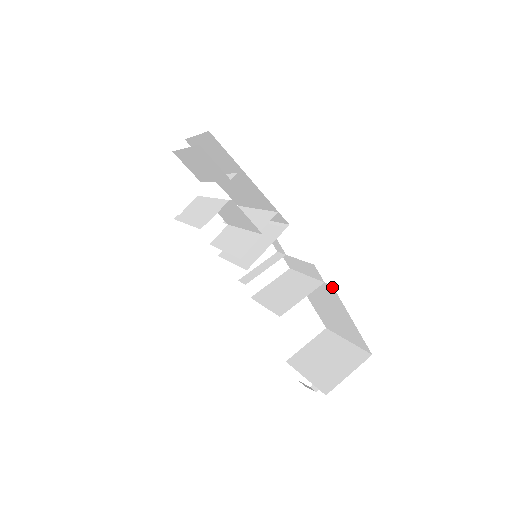
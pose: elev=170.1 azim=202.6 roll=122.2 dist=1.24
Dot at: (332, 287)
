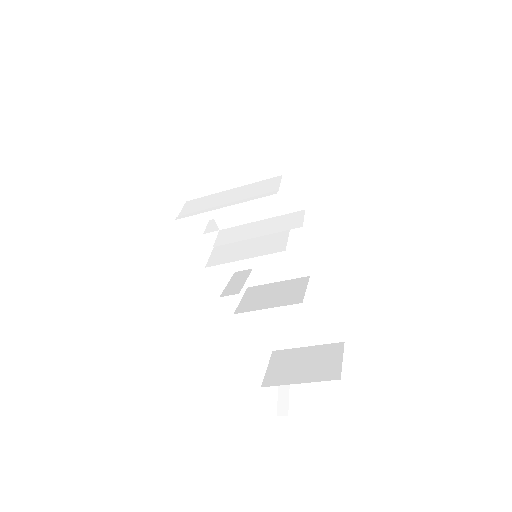
Dot at: (321, 276)
